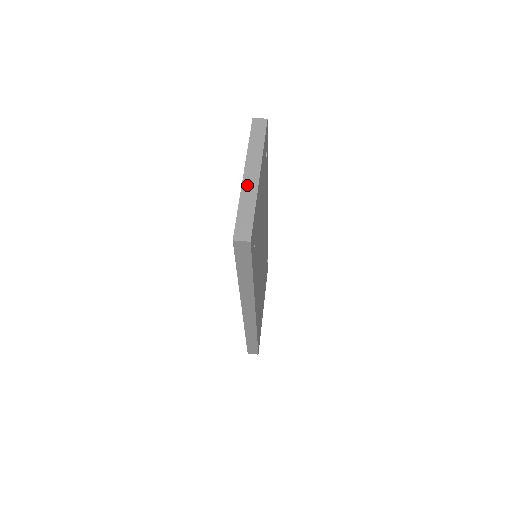
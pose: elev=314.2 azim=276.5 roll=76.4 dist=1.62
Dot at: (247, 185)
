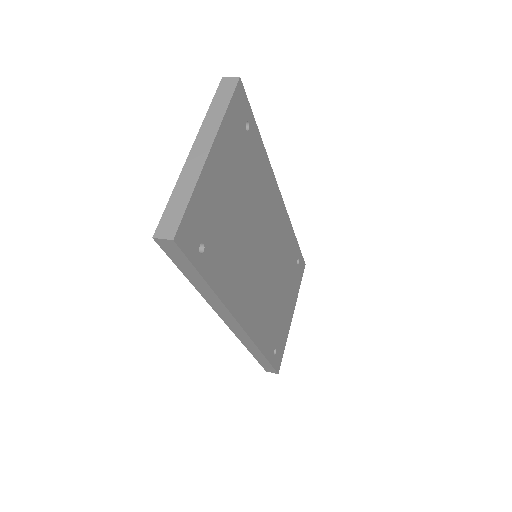
Dot at: (190, 164)
